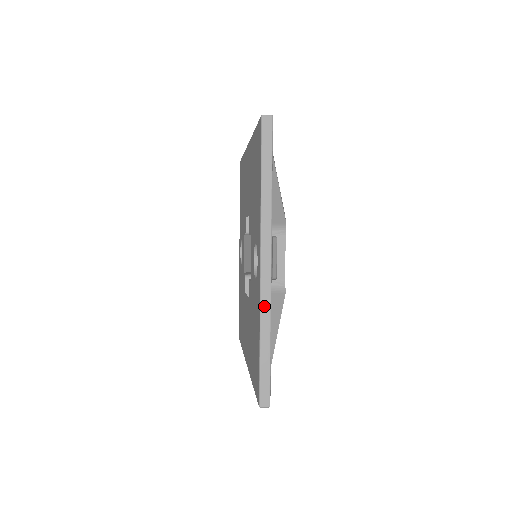
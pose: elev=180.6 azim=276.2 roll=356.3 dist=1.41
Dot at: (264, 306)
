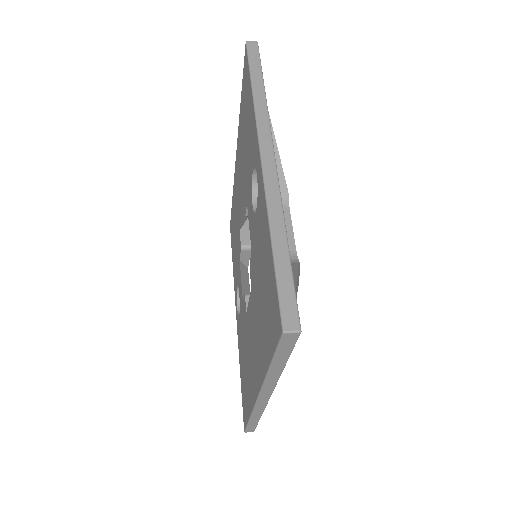
Dot at: (271, 196)
